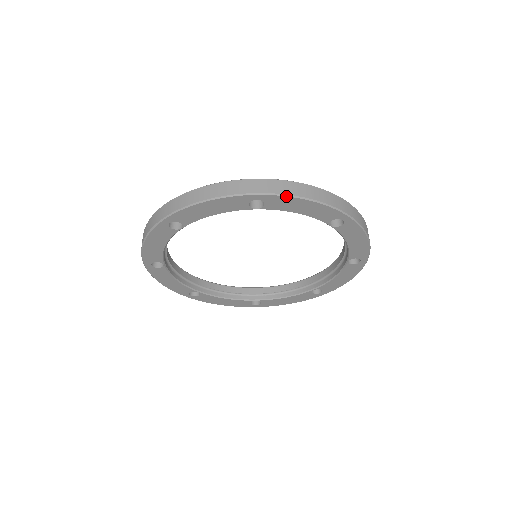
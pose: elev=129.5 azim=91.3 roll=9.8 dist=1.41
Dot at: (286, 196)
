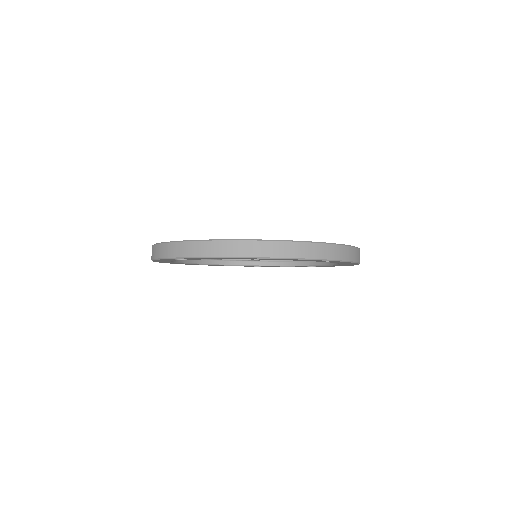
Dot at: occluded
